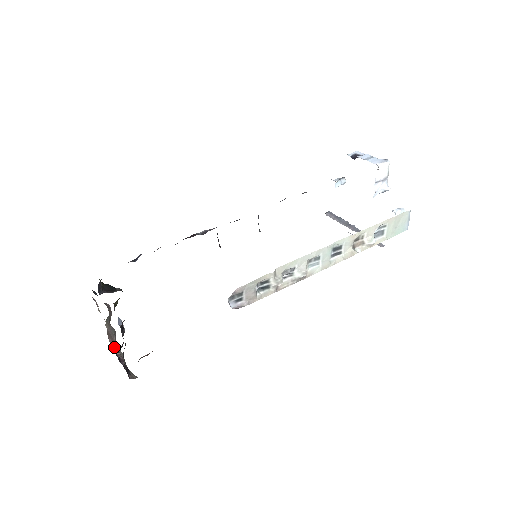
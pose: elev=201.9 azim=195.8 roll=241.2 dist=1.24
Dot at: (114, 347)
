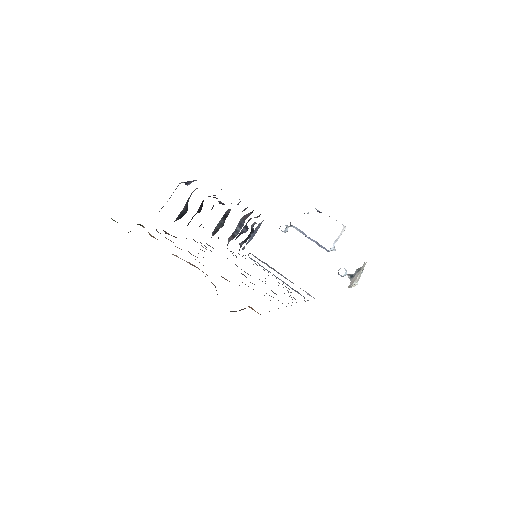
Dot at: occluded
